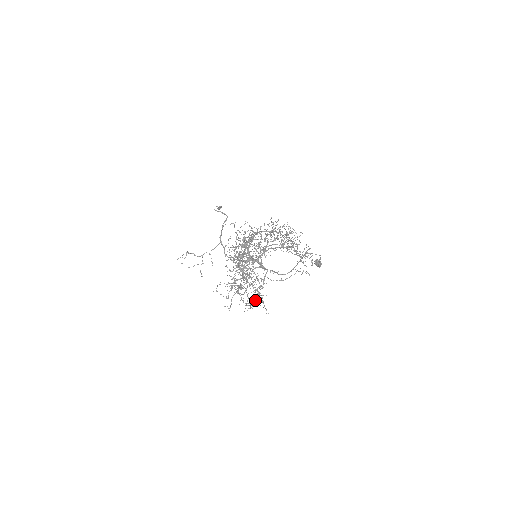
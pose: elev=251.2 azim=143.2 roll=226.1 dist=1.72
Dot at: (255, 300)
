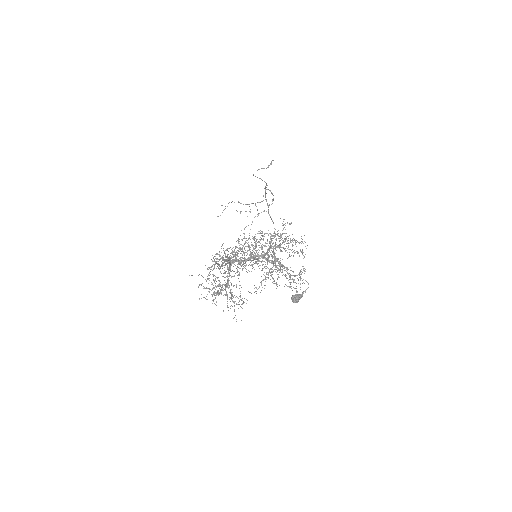
Dot at: (238, 302)
